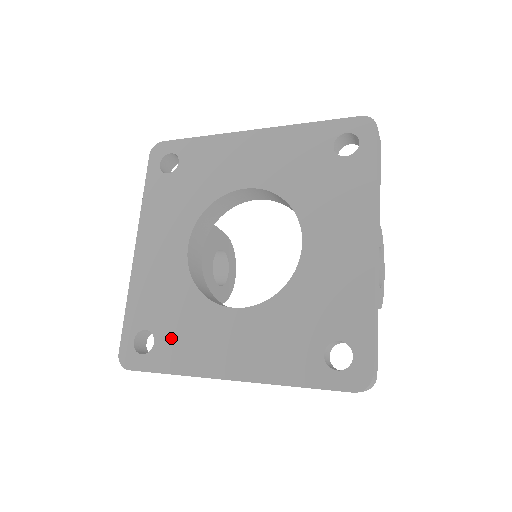
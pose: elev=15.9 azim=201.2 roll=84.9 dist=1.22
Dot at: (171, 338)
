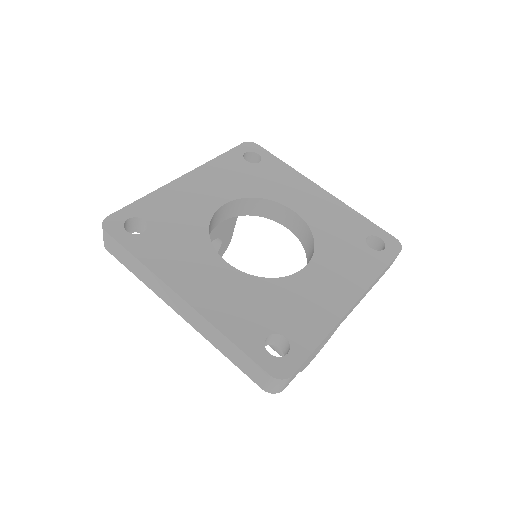
Dot at: (160, 240)
